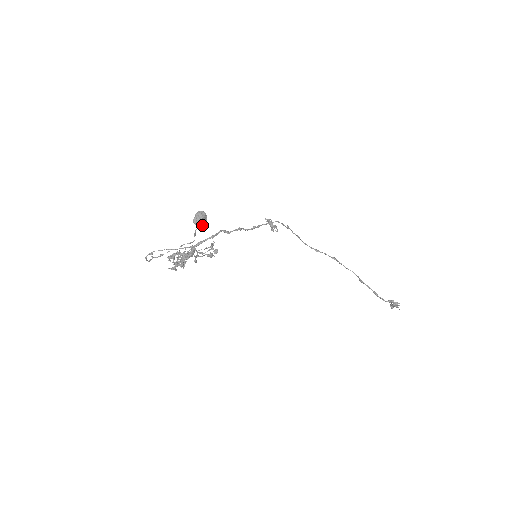
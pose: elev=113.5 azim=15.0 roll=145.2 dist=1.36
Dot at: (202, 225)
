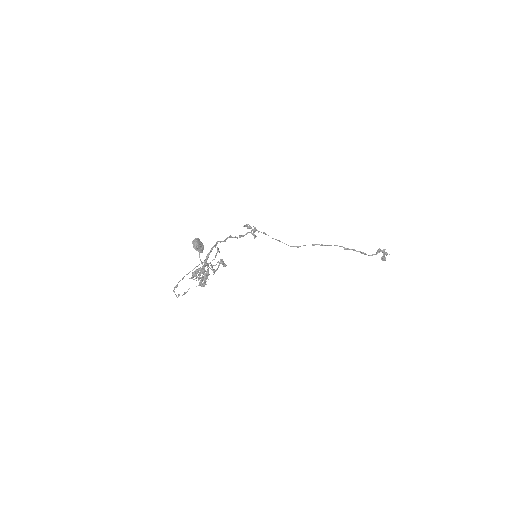
Dot at: (202, 249)
